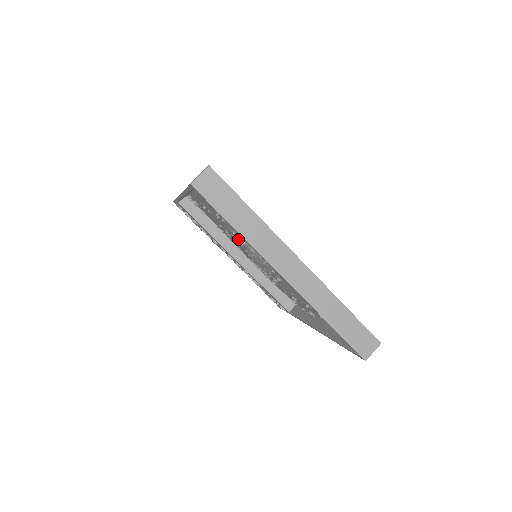
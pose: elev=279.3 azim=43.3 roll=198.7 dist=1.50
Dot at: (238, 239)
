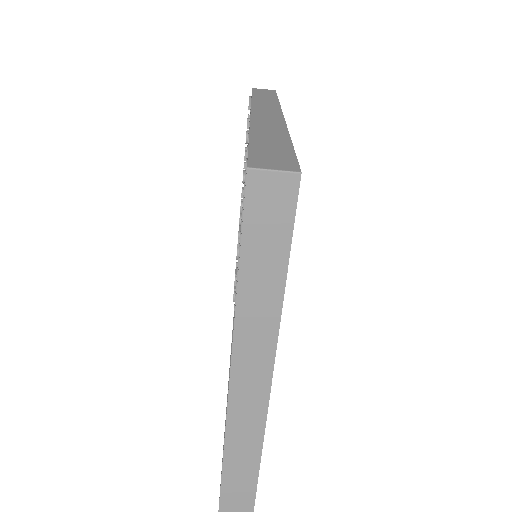
Dot at: occluded
